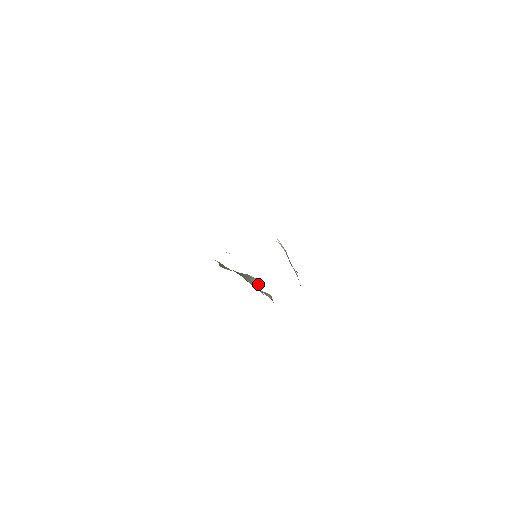
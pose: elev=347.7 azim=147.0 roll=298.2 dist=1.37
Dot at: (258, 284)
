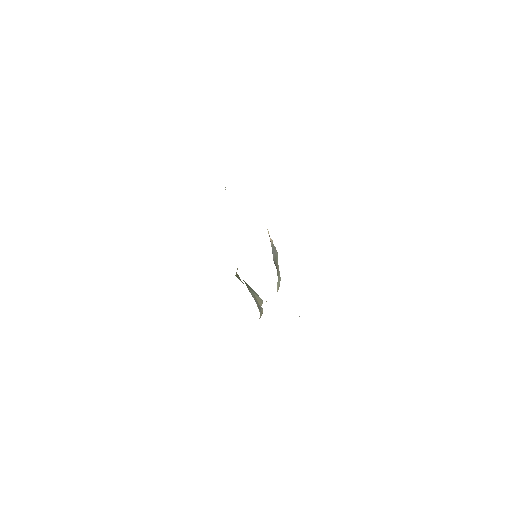
Dot at: occluded
